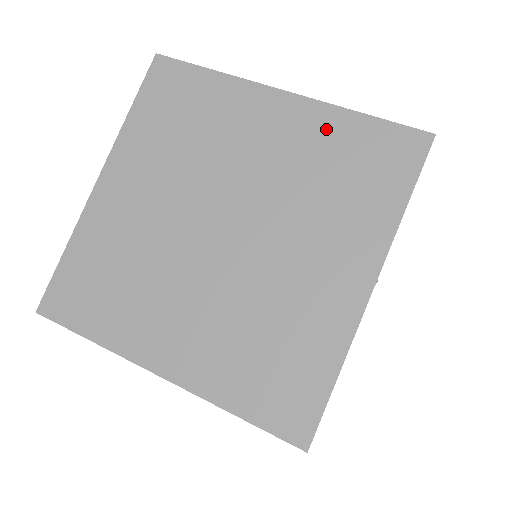
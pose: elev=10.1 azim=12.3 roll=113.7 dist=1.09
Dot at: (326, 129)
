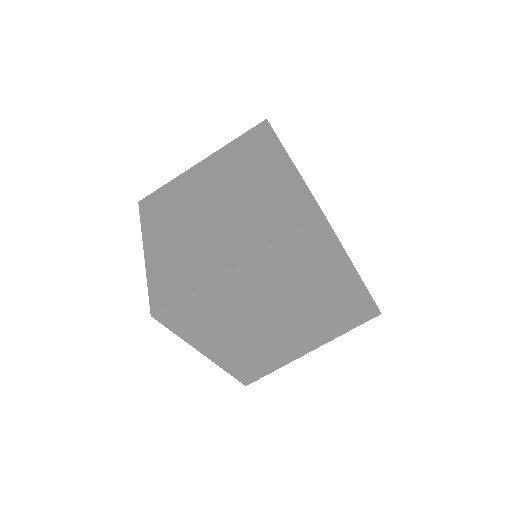
Dot at: (274, 258)
